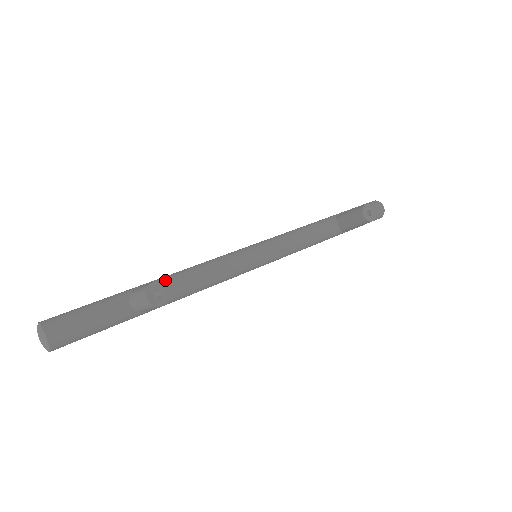
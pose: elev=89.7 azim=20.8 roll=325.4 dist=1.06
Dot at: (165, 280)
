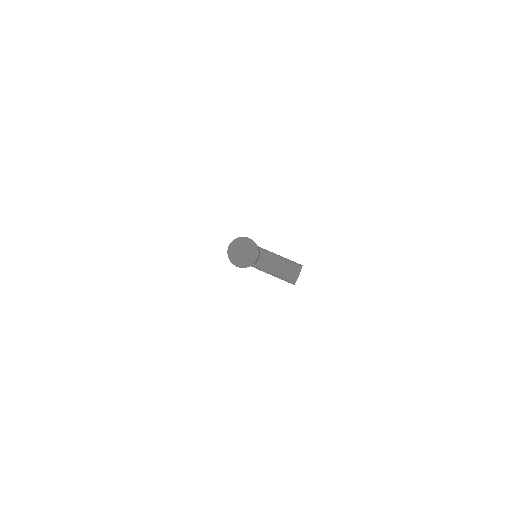
Dot at: occluded
